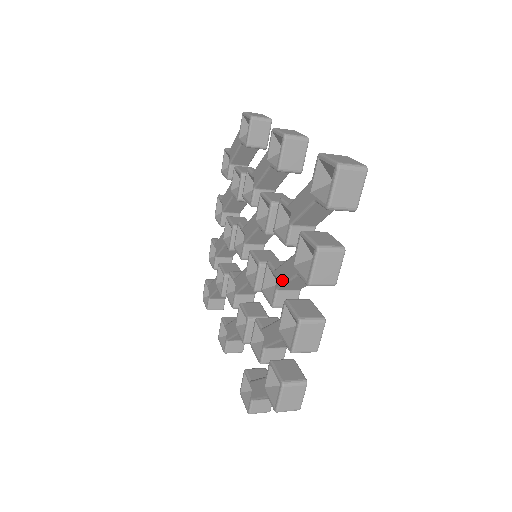
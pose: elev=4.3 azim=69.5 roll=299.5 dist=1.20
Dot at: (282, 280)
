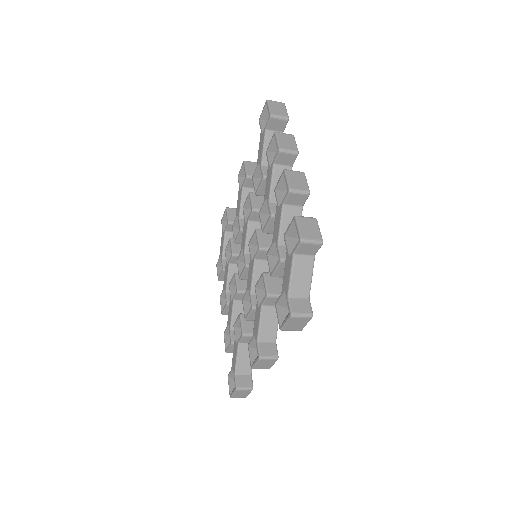
Dot at: (269, 189)
